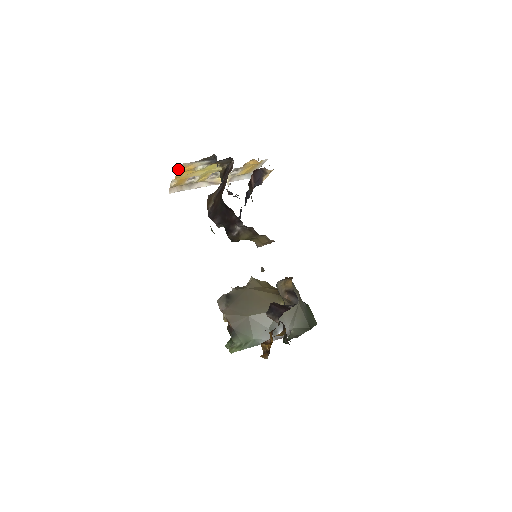
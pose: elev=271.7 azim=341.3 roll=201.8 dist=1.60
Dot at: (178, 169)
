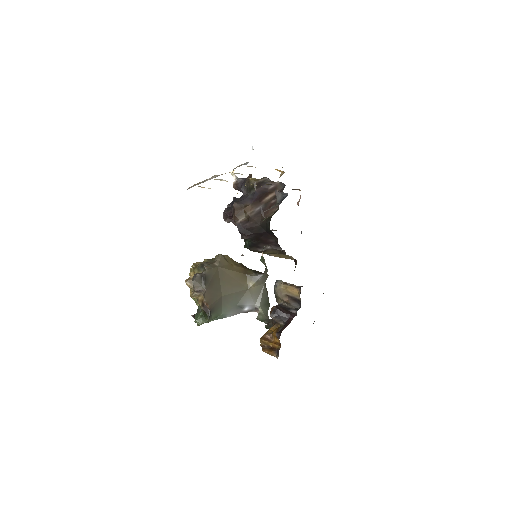
Dot at: occluded
